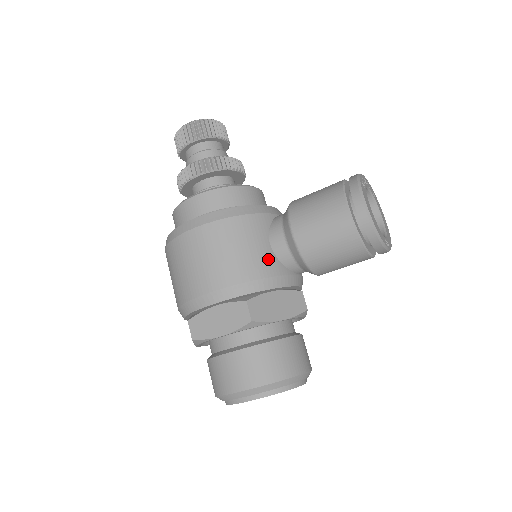
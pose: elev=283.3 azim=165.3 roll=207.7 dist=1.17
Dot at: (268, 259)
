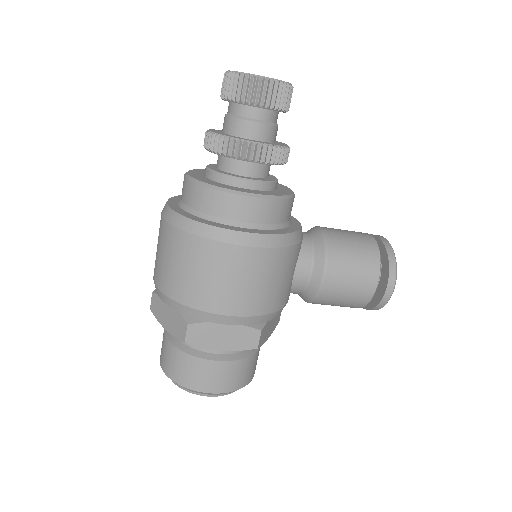
Dot at: (288, 290)
